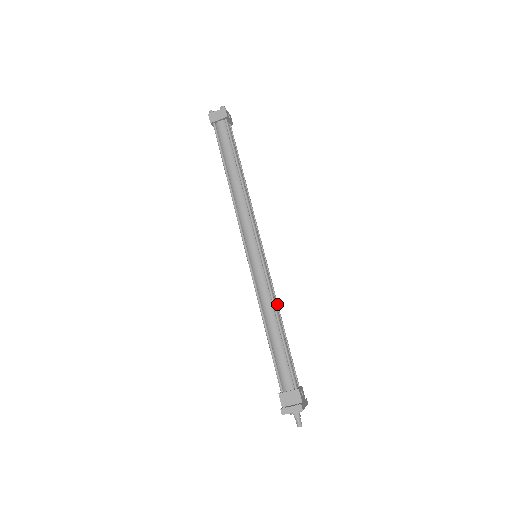
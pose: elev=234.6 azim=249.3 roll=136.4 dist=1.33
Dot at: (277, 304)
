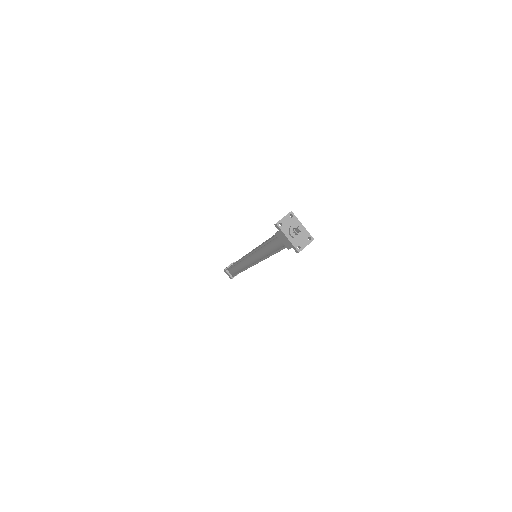
Dot at: occluded
